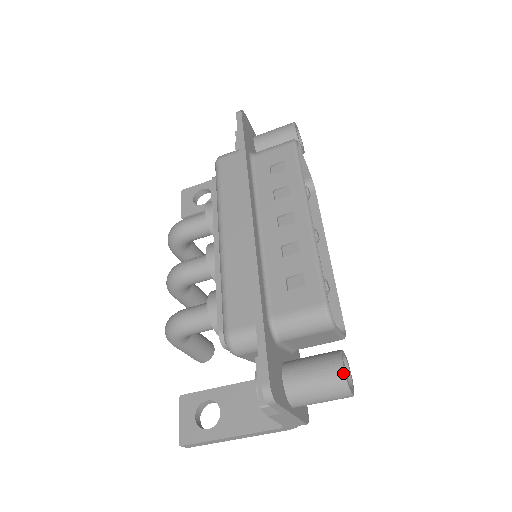
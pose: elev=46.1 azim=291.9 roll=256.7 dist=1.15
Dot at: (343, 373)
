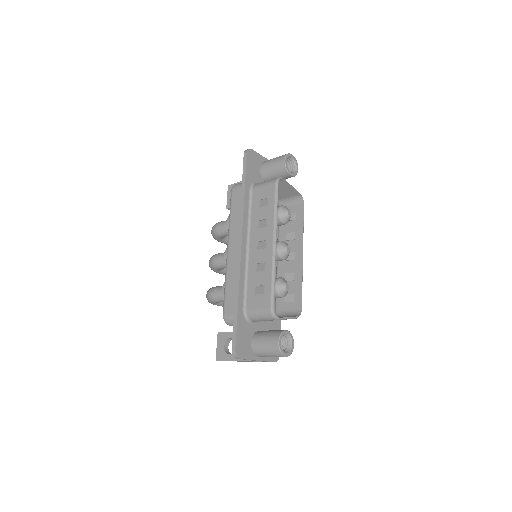
Dot at: (278, 346)
